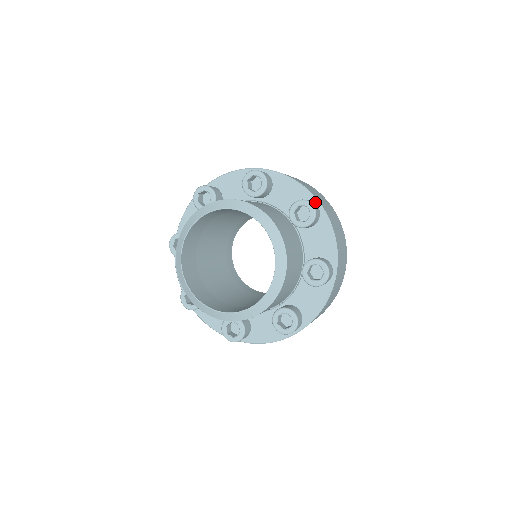
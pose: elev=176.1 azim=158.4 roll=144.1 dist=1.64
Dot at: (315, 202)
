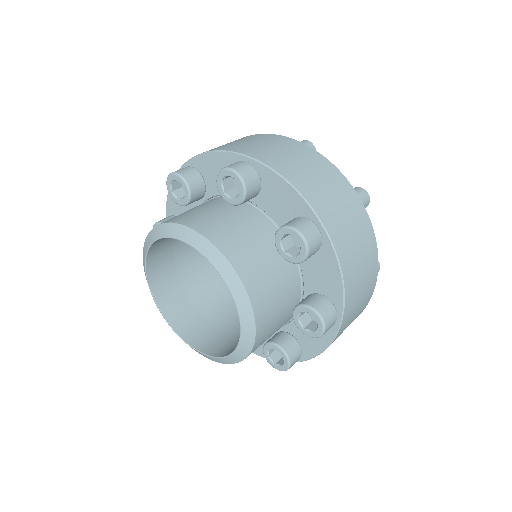
Dot at: (316, 222)
